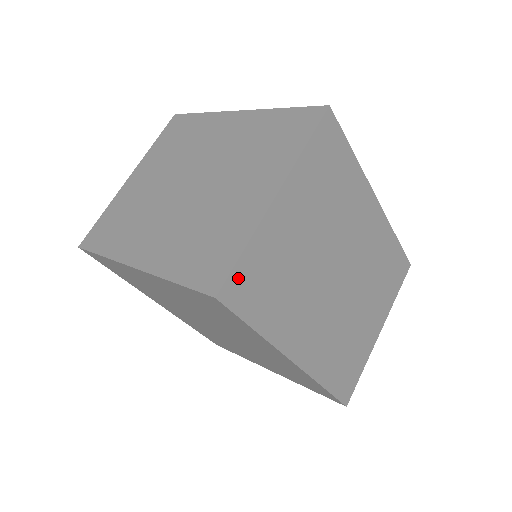
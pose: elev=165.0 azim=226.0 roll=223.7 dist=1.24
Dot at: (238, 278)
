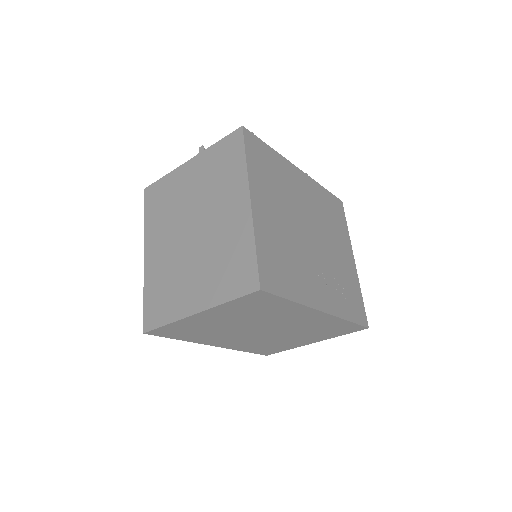
Dot at: (161, 330)
